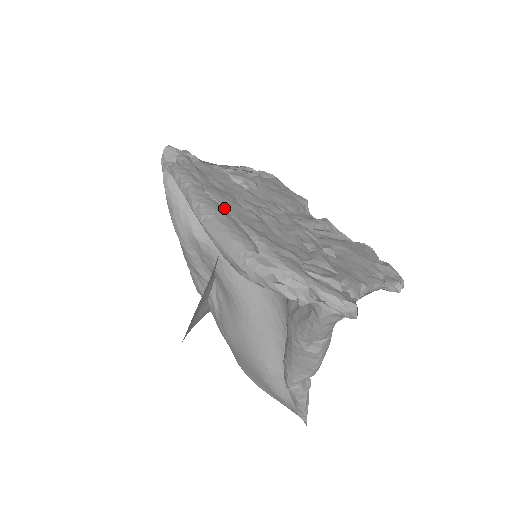
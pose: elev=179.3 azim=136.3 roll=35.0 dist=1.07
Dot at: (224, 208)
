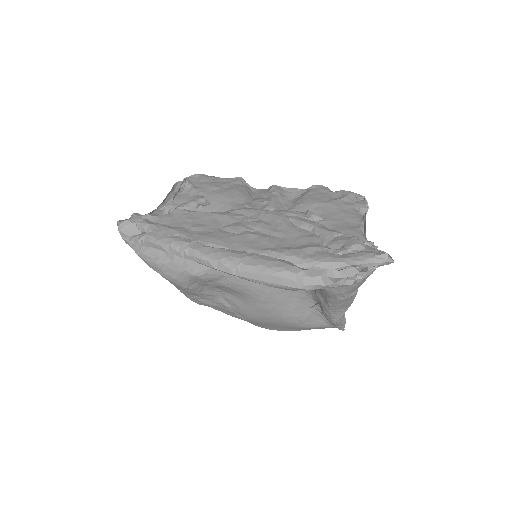
Dot at: (234, 249)
